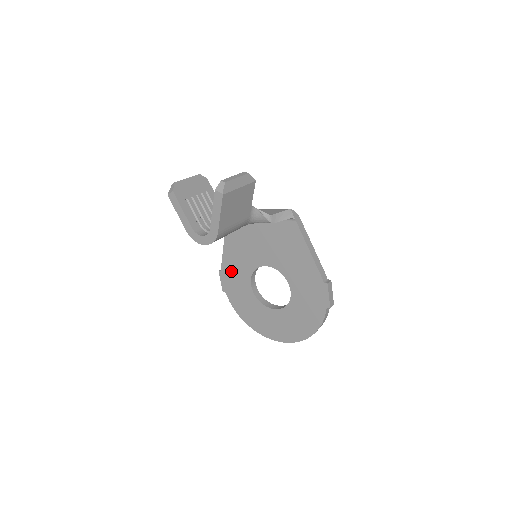
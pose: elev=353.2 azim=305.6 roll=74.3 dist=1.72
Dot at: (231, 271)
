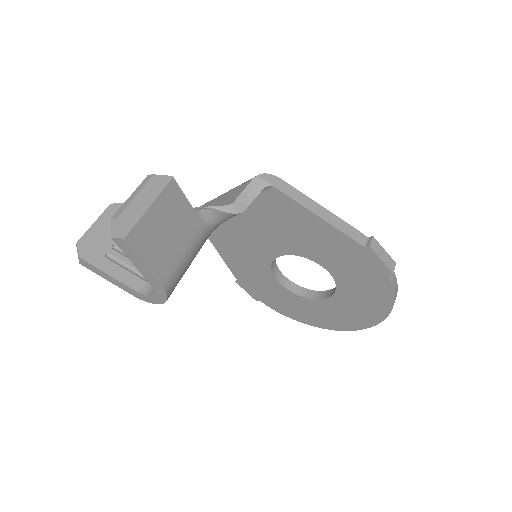
Dot at: (247, 277)
